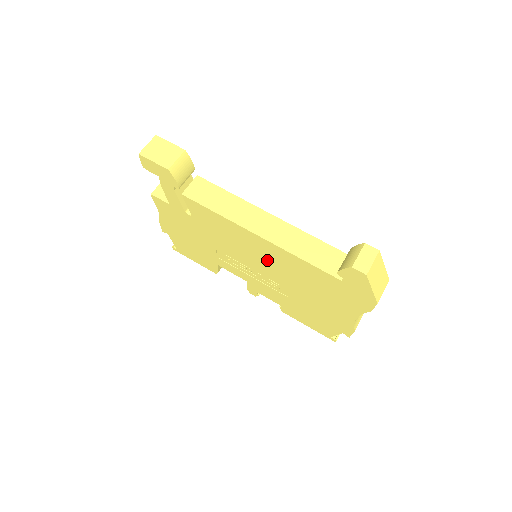
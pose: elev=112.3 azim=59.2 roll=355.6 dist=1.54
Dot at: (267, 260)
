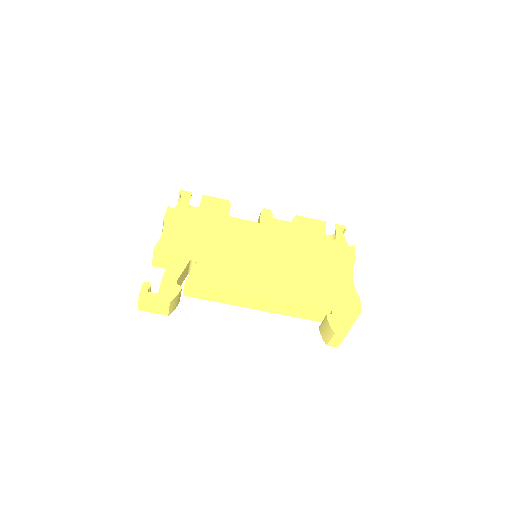
Dot at: occluded
